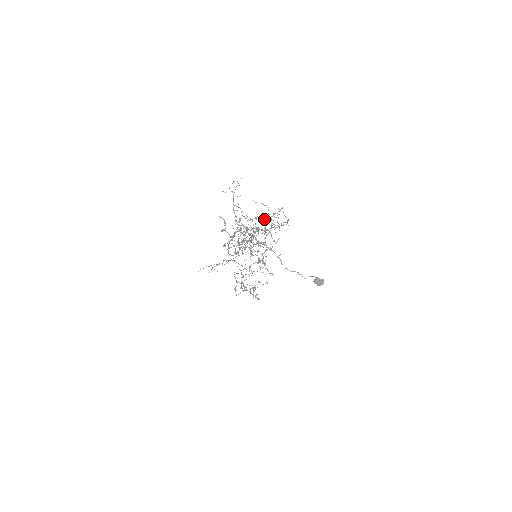
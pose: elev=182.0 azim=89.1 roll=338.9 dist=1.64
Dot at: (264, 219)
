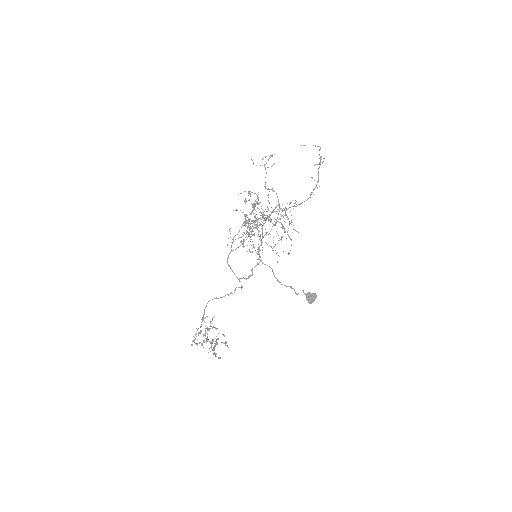
Dot at: occluded
